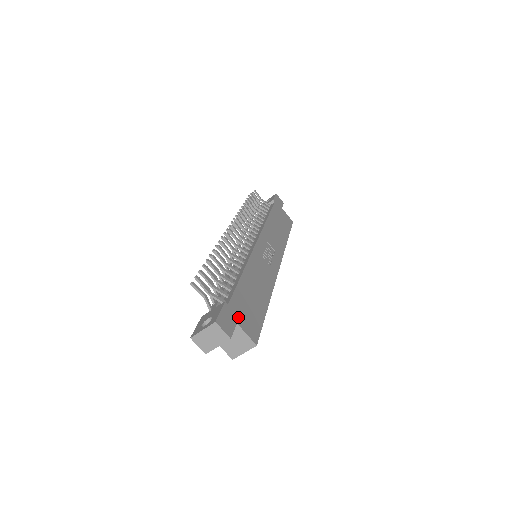
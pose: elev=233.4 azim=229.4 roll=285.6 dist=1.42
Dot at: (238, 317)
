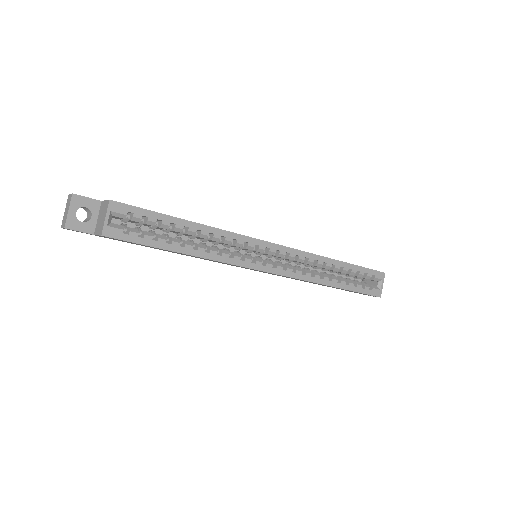
Dot at: occluded
